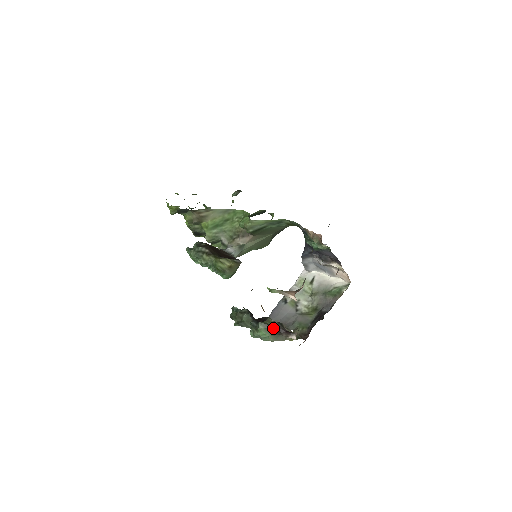
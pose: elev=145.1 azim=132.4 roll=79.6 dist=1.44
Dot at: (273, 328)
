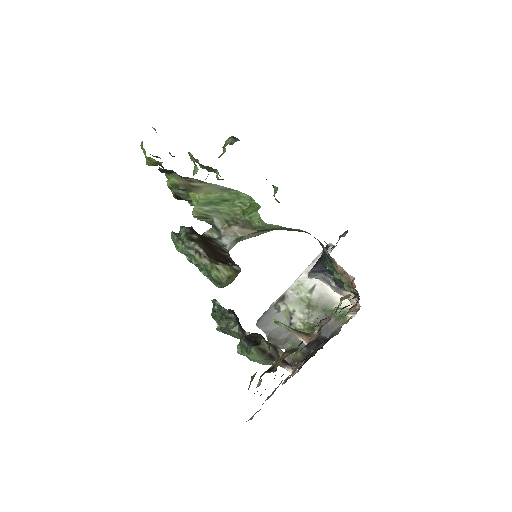
Dot at: (267, 354)
